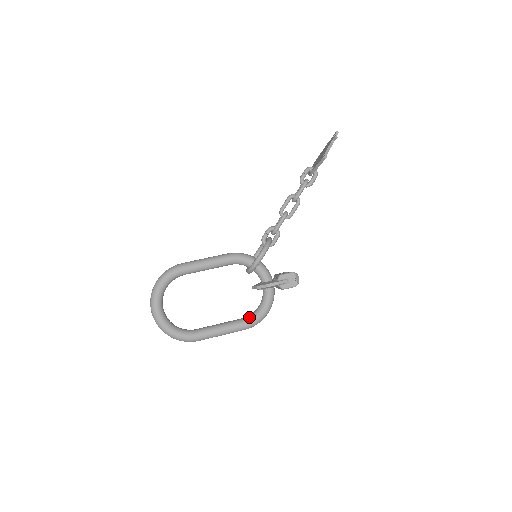
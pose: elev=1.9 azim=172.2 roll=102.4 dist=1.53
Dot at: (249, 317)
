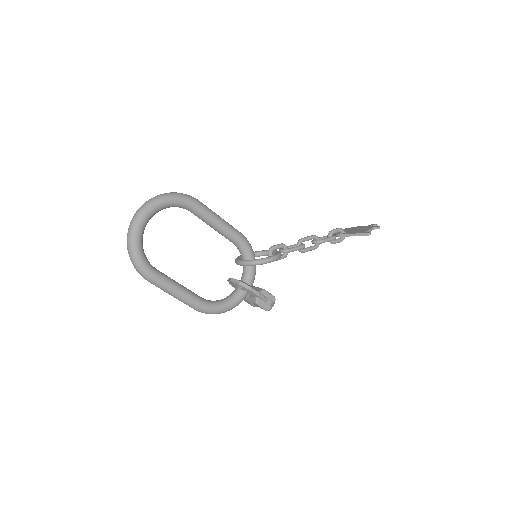
Dot at: (209, 301)
